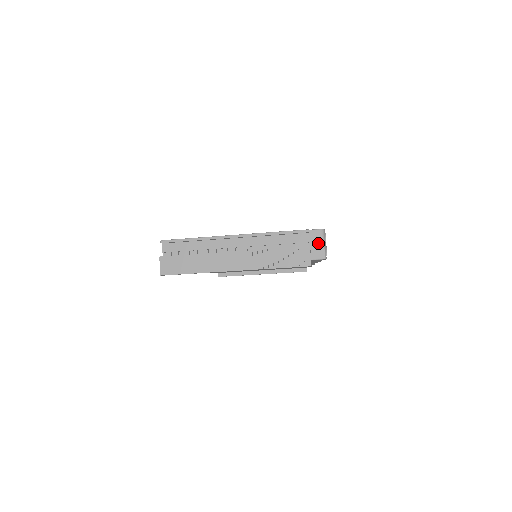
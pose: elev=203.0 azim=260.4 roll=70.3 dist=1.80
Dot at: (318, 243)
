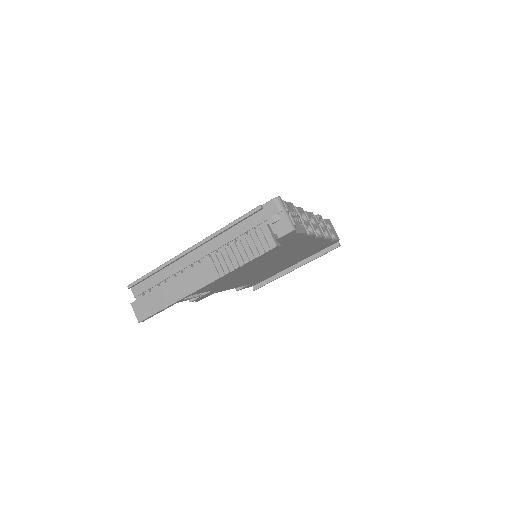
Dot at: (277, 216)
